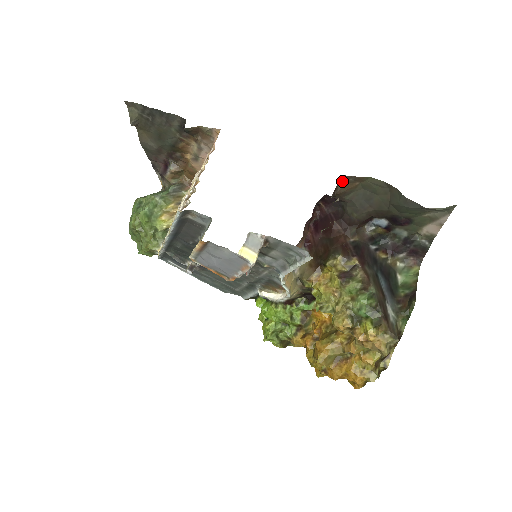
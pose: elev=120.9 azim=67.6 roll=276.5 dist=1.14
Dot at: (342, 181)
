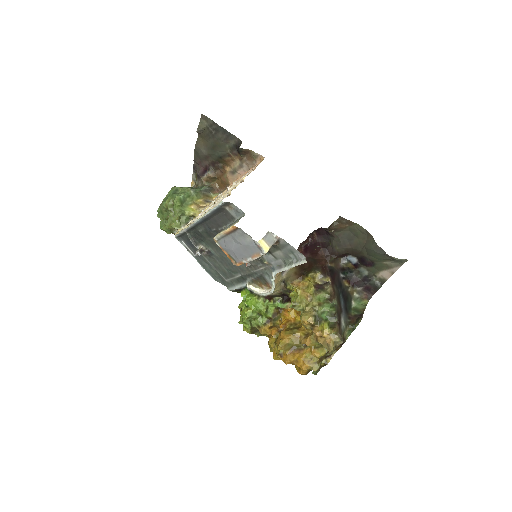
Dot at: (337, 220)
